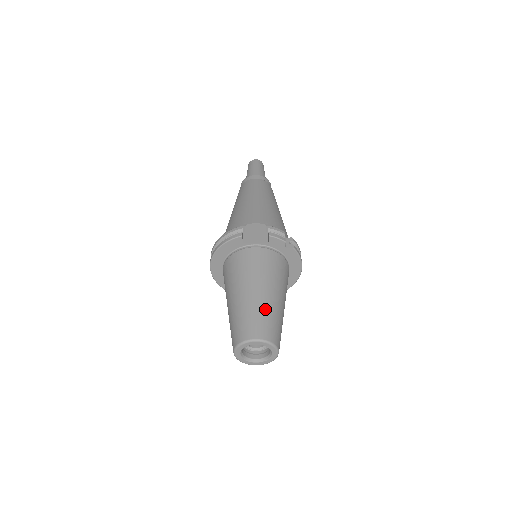
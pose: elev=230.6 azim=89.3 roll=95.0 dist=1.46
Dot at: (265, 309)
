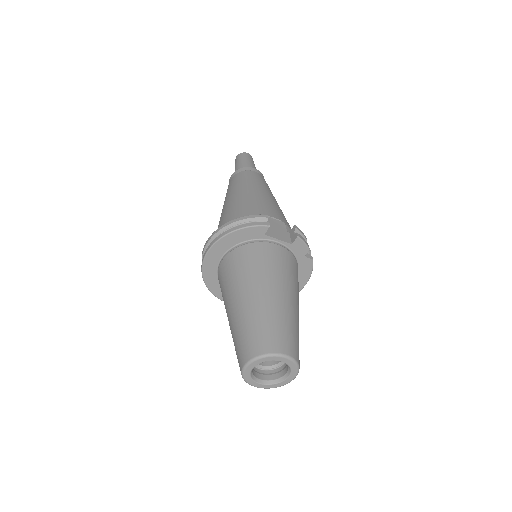
Dot at: (291, 320)
